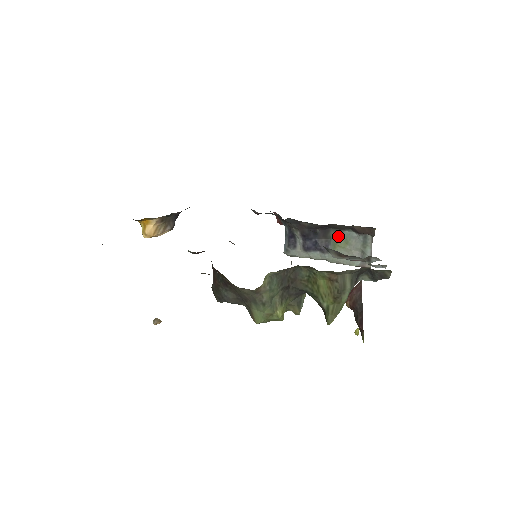
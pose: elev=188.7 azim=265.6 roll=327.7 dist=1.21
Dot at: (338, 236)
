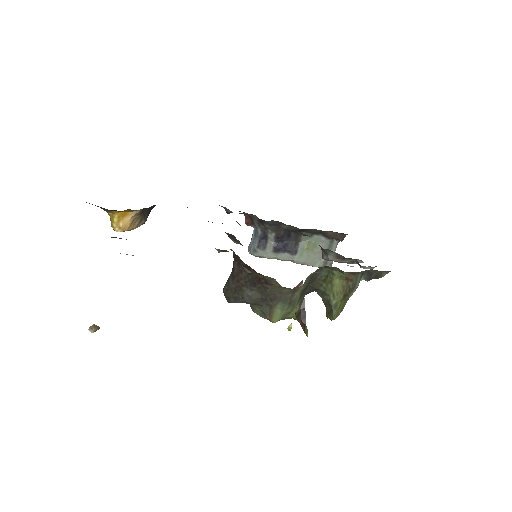
Dot at: (308, 239)
